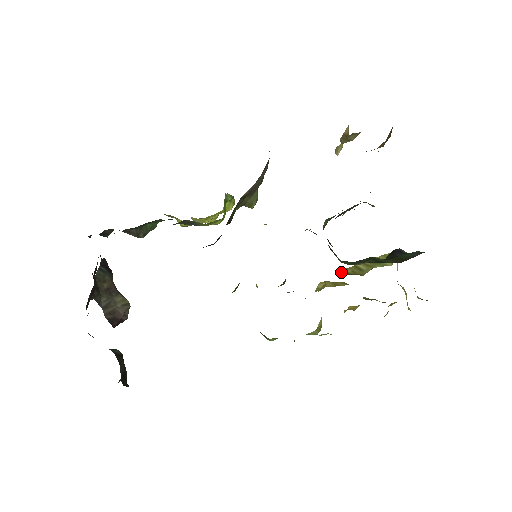
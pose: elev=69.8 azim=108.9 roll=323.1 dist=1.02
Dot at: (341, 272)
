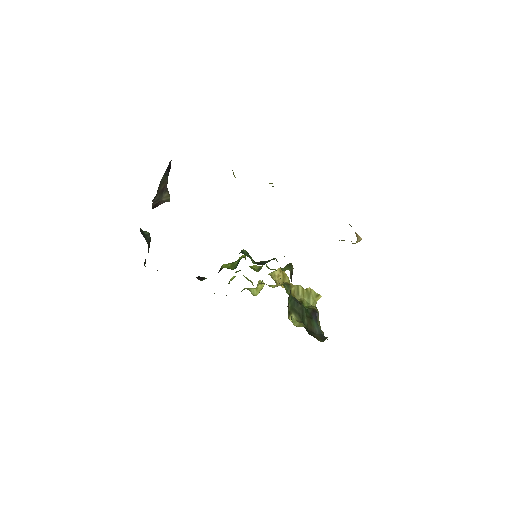
Dot at: (288, 290)
